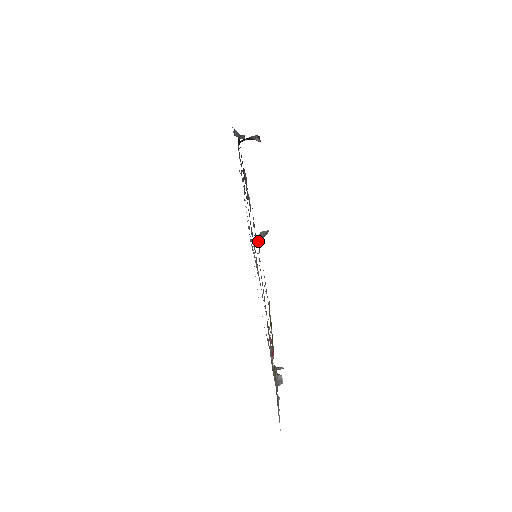
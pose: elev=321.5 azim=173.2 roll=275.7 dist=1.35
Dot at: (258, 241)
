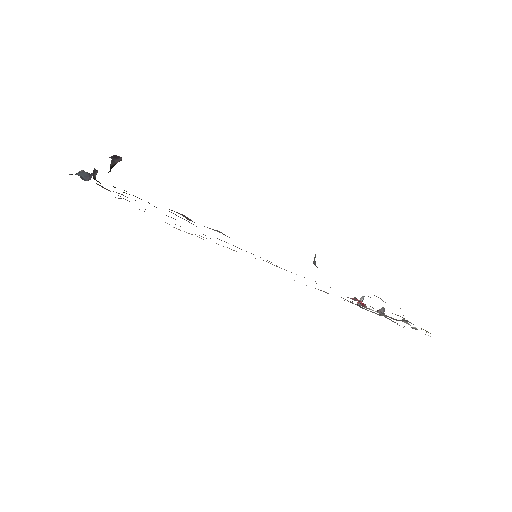
Dot at: occluded
